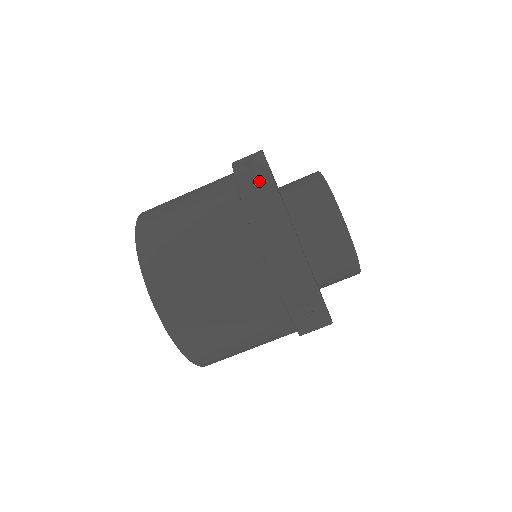
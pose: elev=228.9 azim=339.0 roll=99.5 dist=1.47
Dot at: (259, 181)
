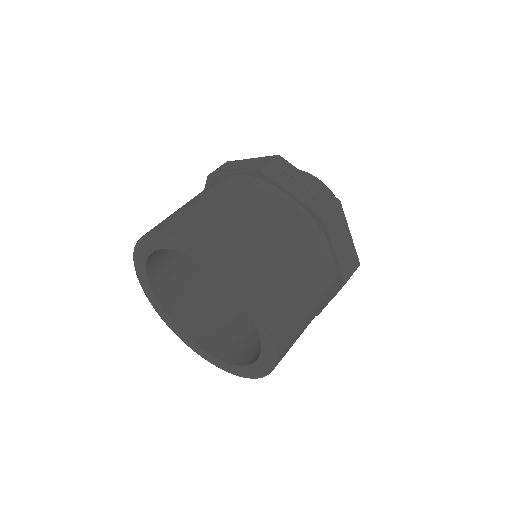
Dot at: (318, 194)
